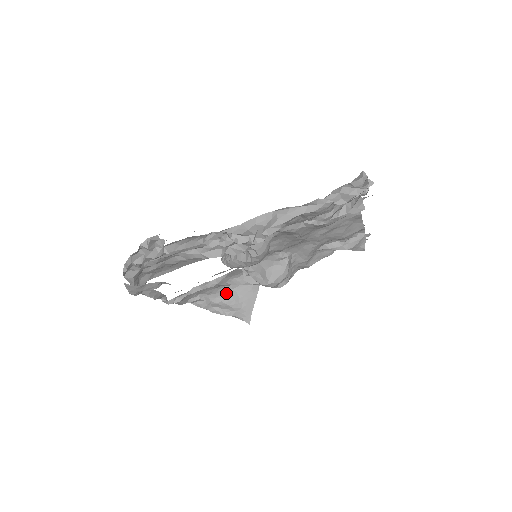
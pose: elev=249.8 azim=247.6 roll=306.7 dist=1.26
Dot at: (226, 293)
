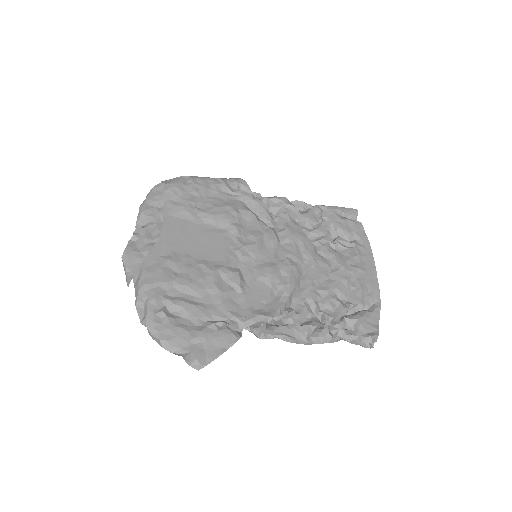
Dot at: occluded
